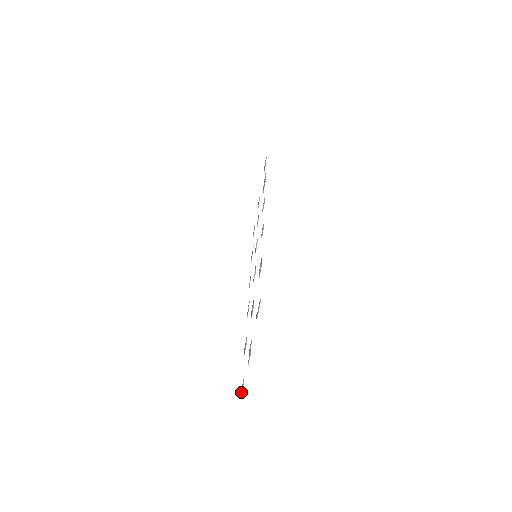
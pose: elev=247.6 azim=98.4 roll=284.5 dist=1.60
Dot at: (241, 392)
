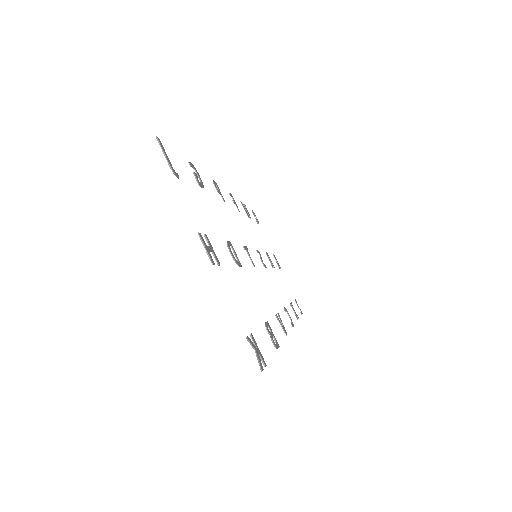
Dot at: occluded
